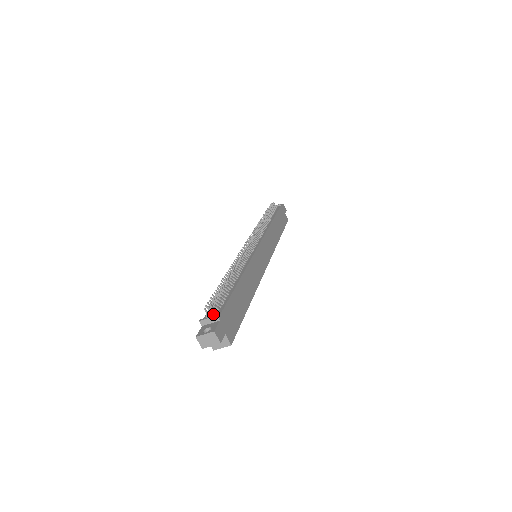
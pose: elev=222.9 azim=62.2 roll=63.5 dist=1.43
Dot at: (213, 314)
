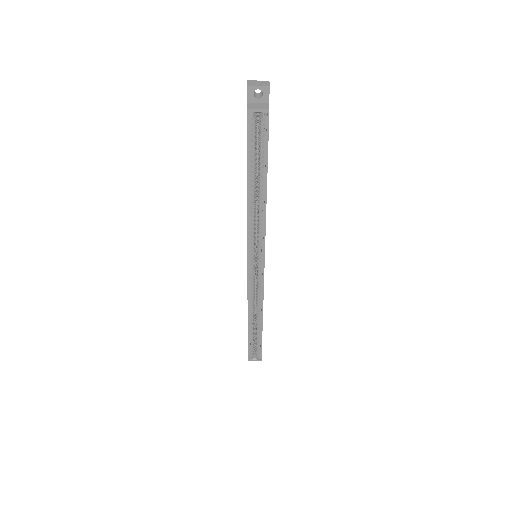
Dot at: occluded
